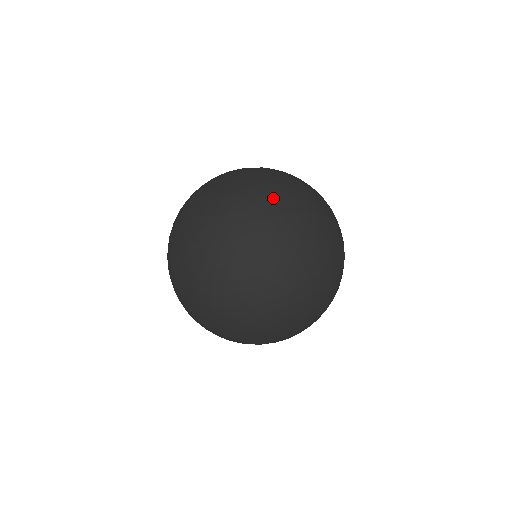
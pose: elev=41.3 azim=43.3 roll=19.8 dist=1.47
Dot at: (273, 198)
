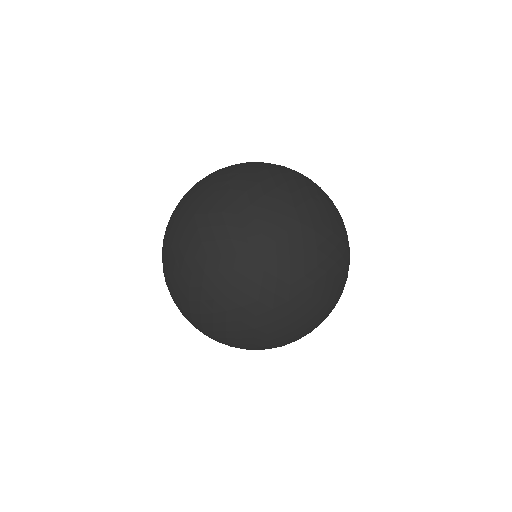
Dot at: (340, 216)
